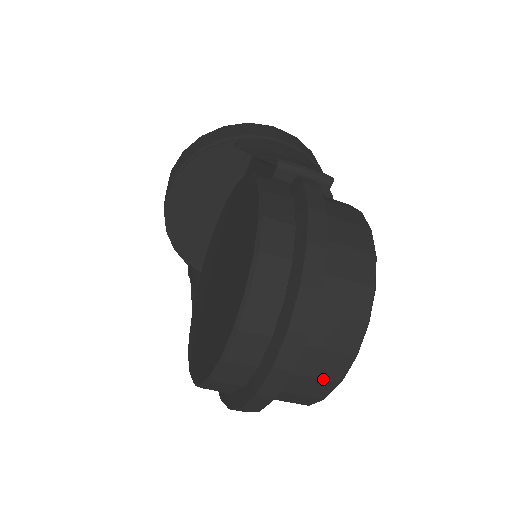
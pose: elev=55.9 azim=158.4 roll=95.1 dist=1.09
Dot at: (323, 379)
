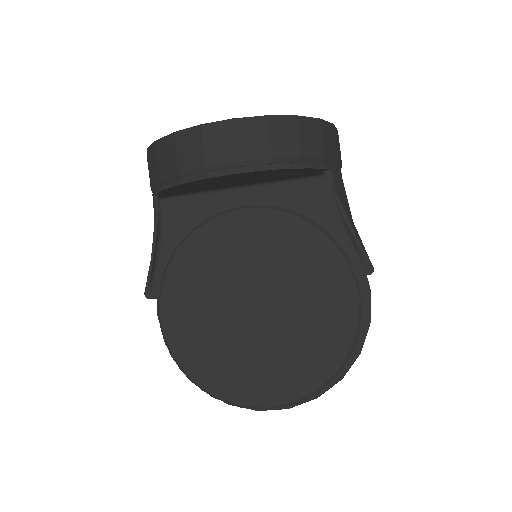
Dot at: occluded
